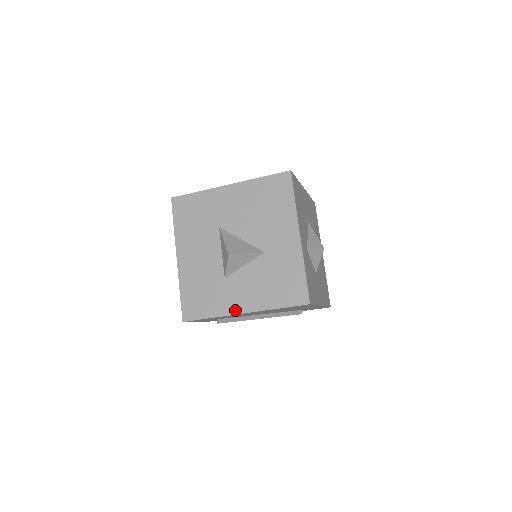
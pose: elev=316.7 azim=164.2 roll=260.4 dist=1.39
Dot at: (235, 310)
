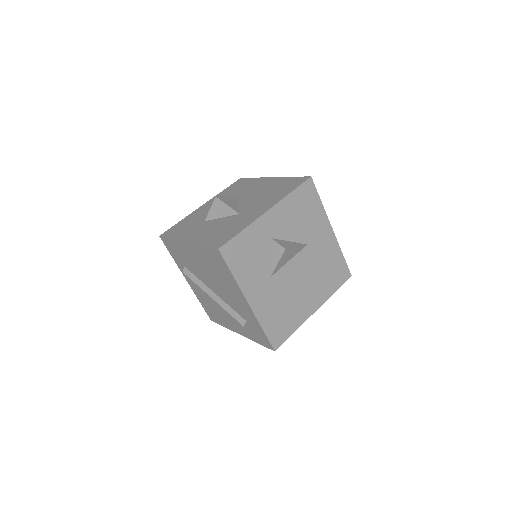
Dot at: (185, 238)
